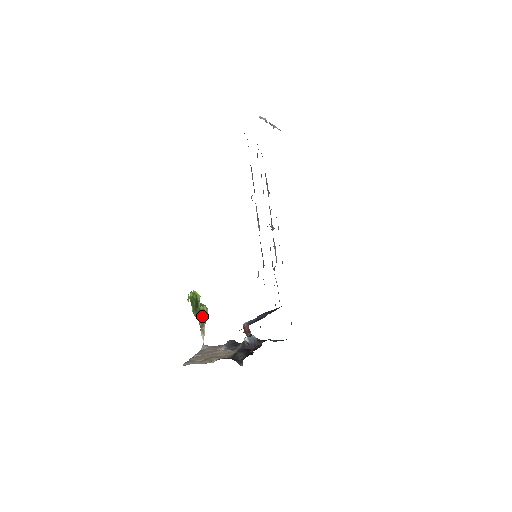
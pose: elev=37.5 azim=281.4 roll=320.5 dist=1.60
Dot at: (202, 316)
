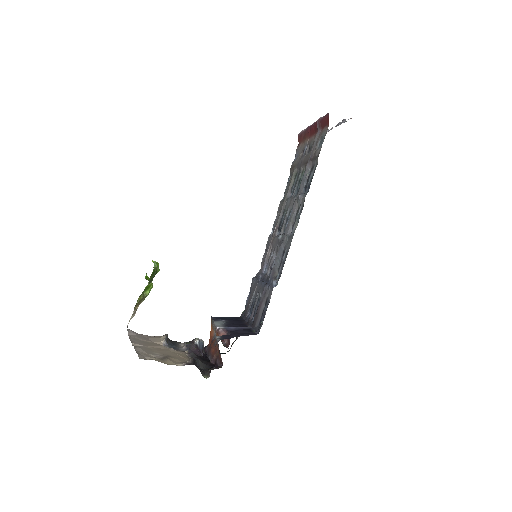
Dot at: (144, 293)
